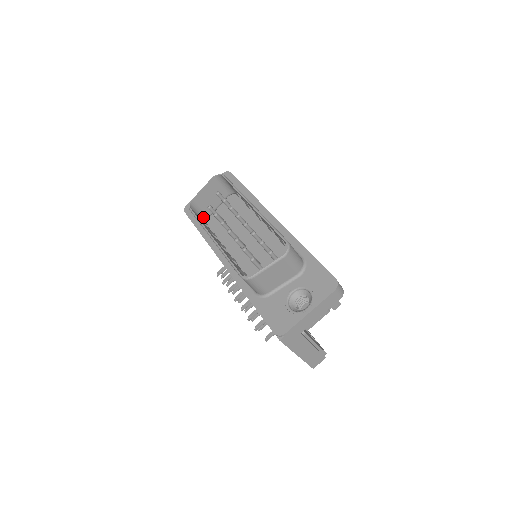
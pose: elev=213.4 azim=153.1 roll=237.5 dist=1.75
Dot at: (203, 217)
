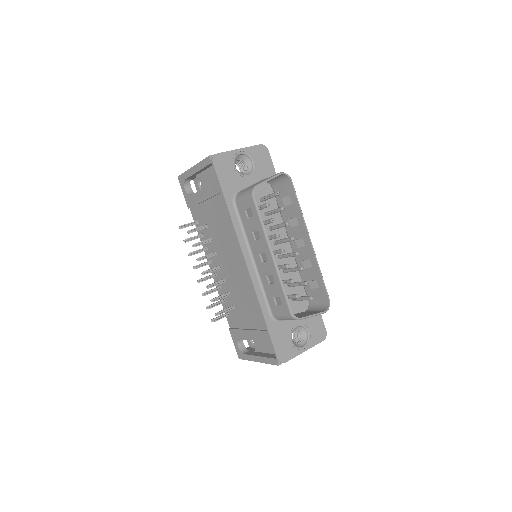
Dot at: occluded
